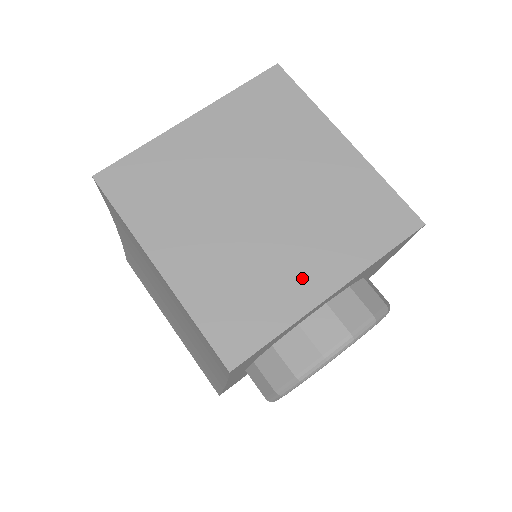
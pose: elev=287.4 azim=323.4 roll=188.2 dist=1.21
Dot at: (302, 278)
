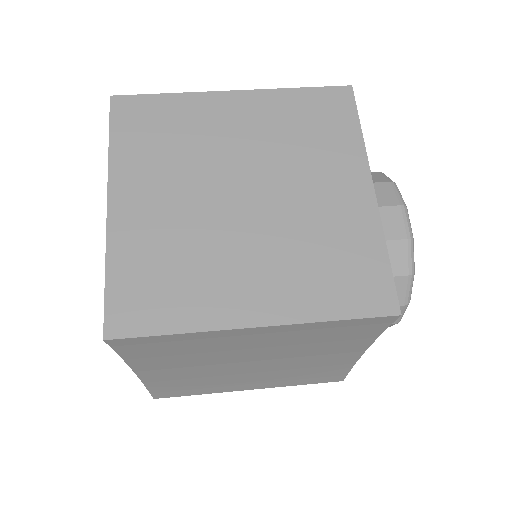
Dot at: (345, 203)
